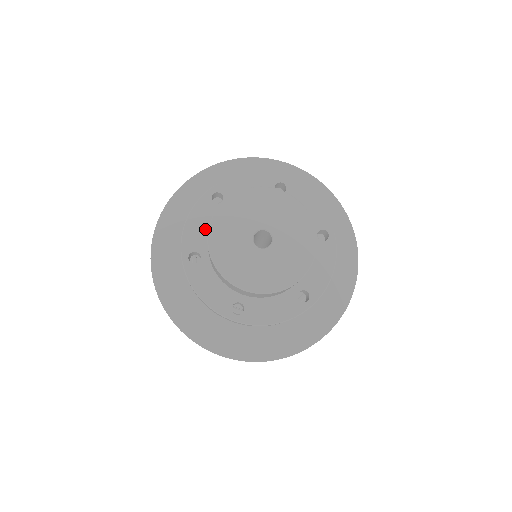
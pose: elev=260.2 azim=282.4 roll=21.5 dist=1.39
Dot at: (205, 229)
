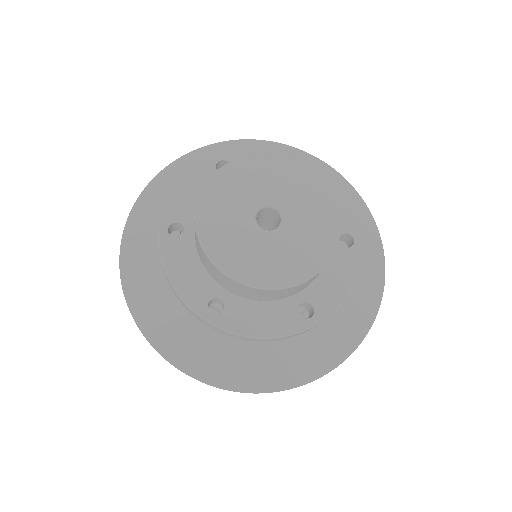
Dot at: (196, 270)
